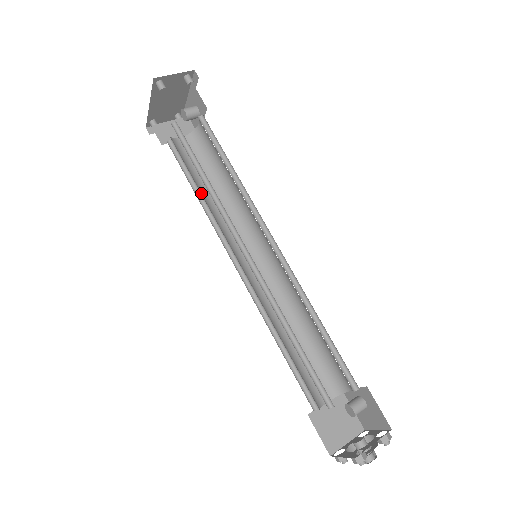
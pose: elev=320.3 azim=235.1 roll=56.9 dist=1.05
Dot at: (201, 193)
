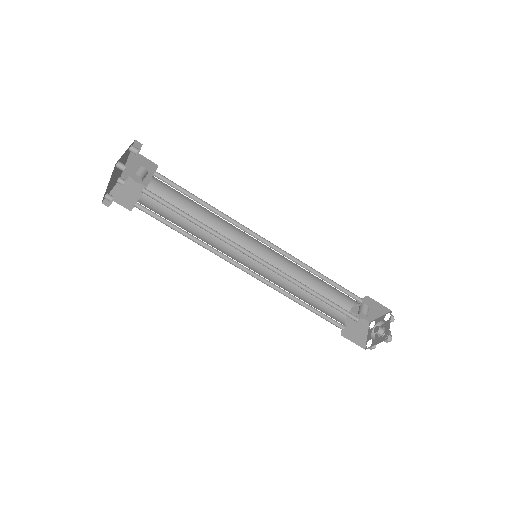
Dot at: occluded
